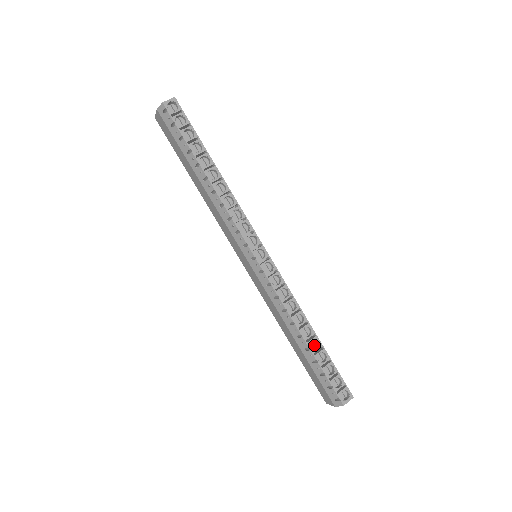
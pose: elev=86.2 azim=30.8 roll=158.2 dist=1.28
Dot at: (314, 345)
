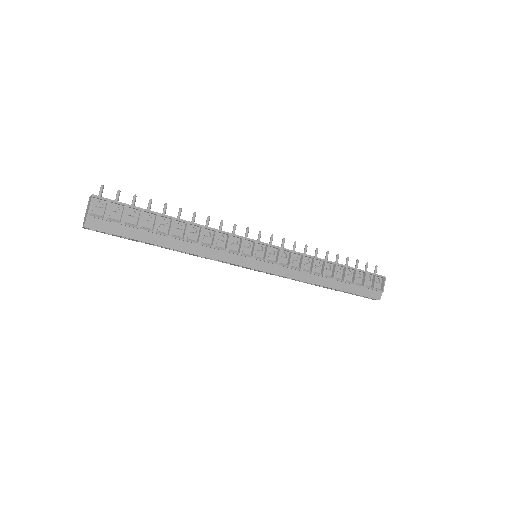
Dot at: occluded
